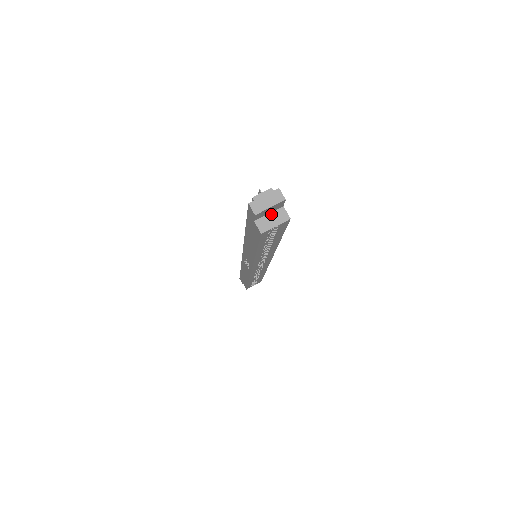
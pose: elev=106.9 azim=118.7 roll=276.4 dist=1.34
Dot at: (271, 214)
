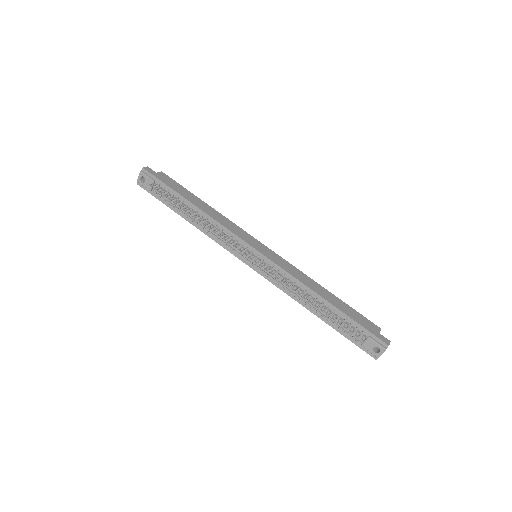
Dot at: occluded
